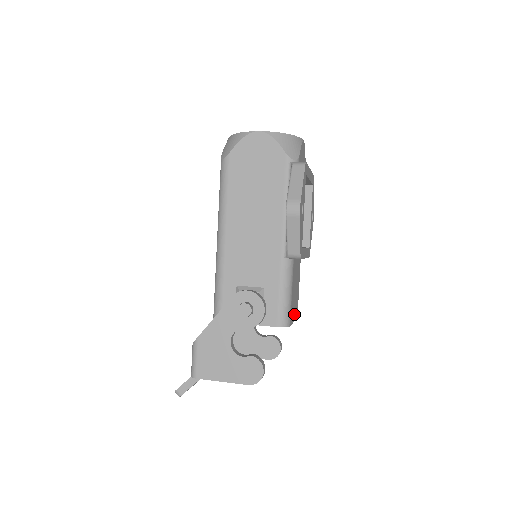
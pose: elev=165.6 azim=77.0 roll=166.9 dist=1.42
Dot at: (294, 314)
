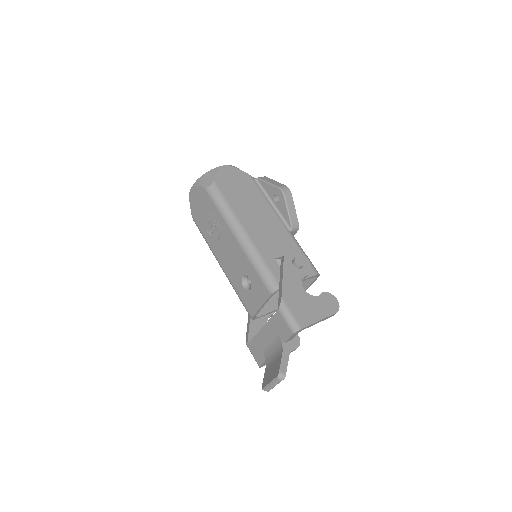
Dot at: (305, 284)
